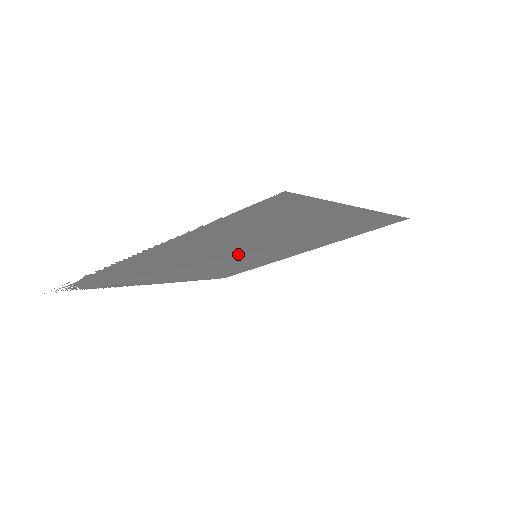
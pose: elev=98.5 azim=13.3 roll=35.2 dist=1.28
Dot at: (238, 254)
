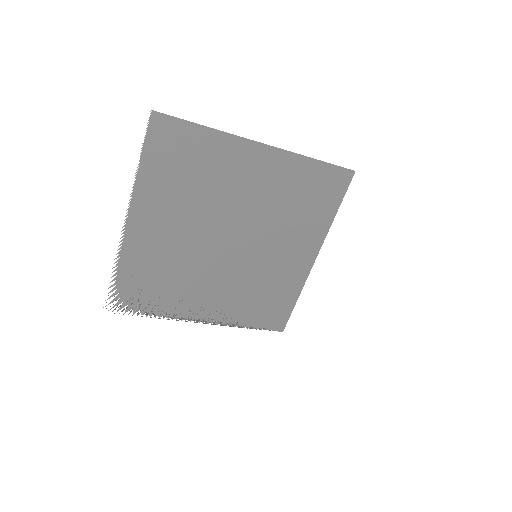
Dot at: (229, 246)
